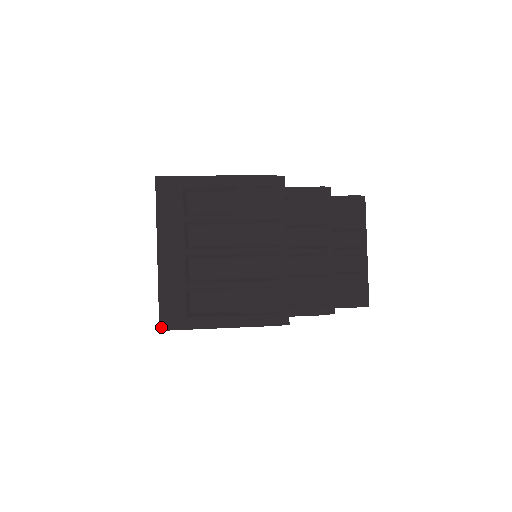
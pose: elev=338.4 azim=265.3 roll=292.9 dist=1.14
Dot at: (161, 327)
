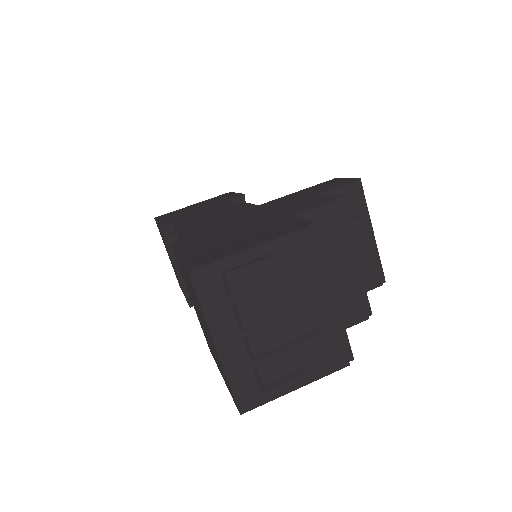
Dot at: (241, 411)
